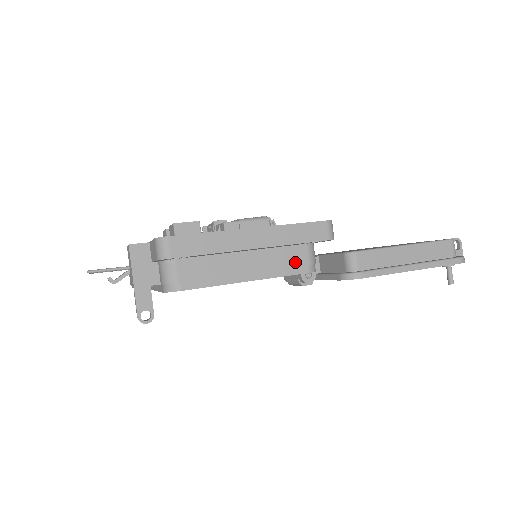
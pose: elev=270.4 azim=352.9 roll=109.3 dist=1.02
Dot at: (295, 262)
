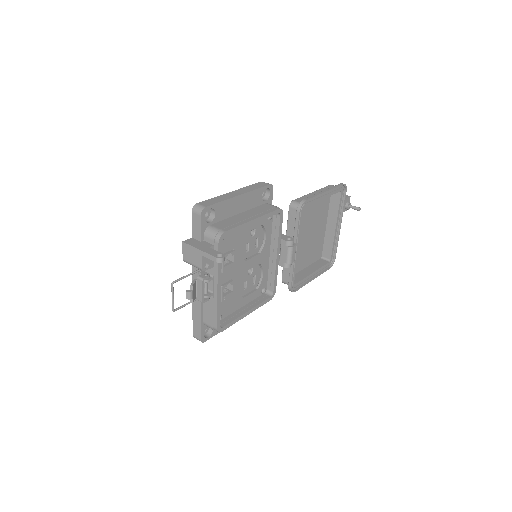
Dot at: (268, 208)
